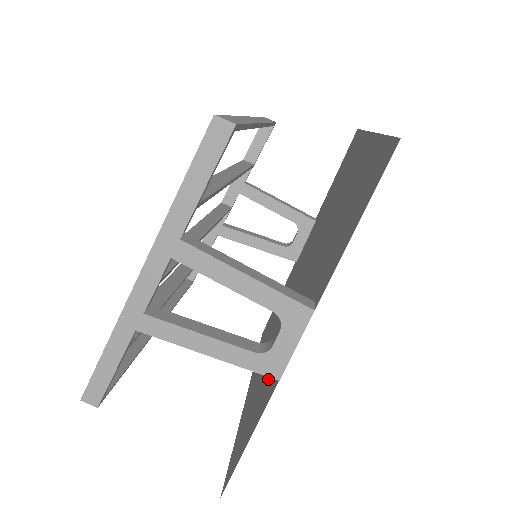
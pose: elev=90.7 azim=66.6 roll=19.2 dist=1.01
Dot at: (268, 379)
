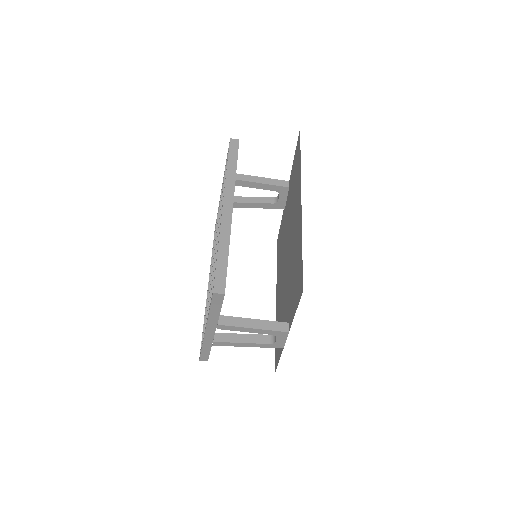
Dot at: occluded
